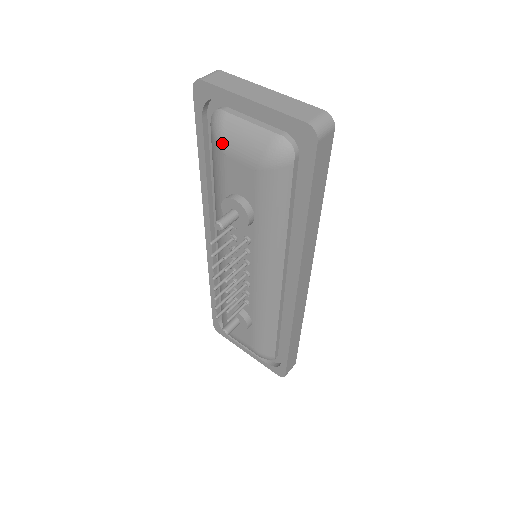
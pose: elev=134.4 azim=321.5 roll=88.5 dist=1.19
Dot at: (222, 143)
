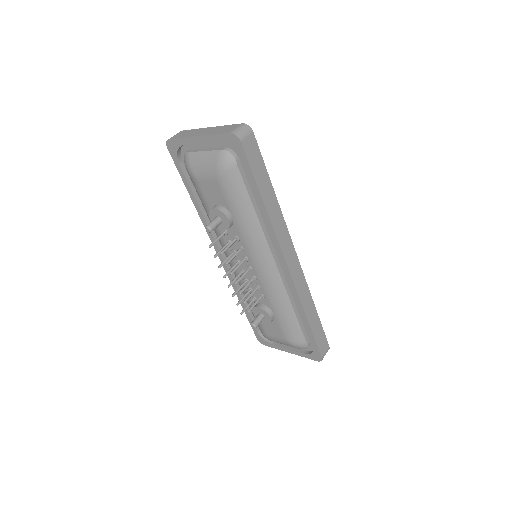
Dot at: (193, 173)
